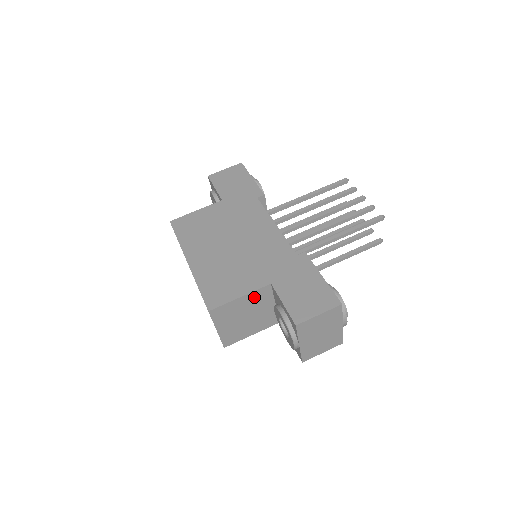
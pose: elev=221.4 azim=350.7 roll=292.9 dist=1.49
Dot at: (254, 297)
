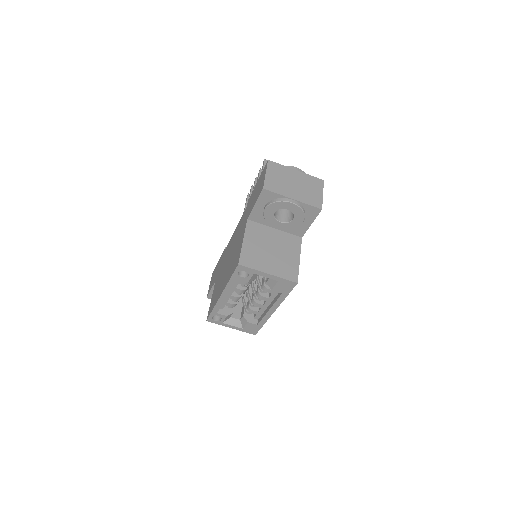
Dot at: (252, 235)
